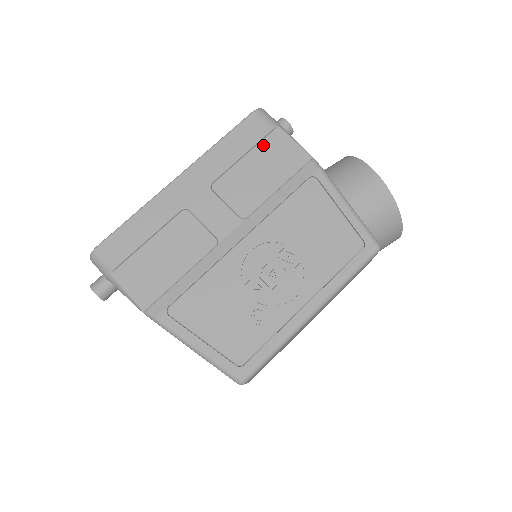
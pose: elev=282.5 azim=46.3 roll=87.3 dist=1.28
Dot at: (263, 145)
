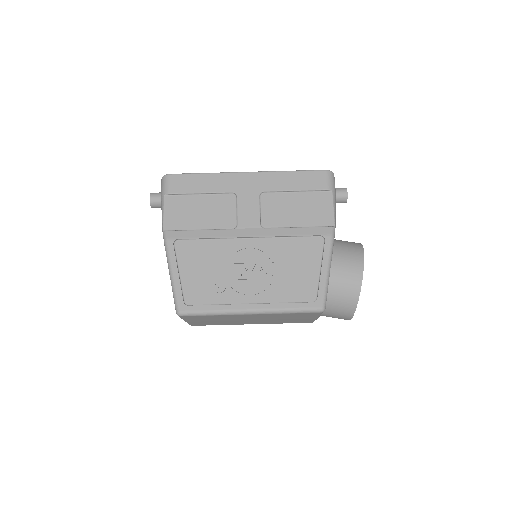
Dot at: (313, 194)
